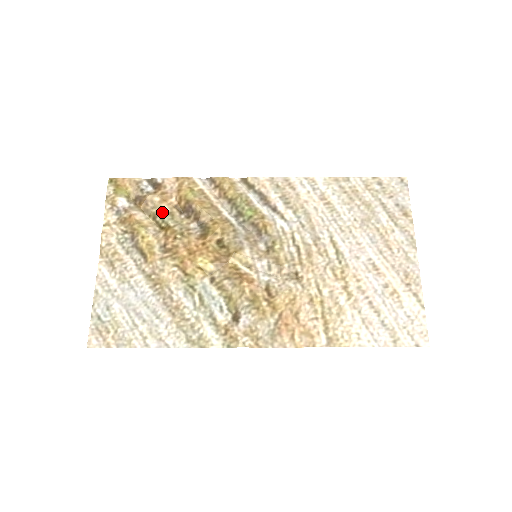
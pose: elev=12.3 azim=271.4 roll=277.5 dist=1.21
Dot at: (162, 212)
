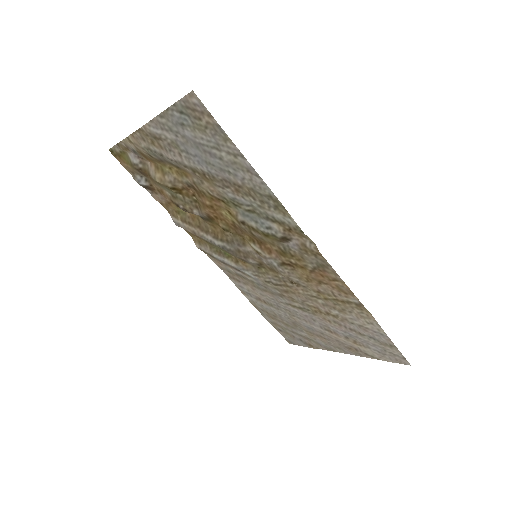
Dot at: (166, 189)
